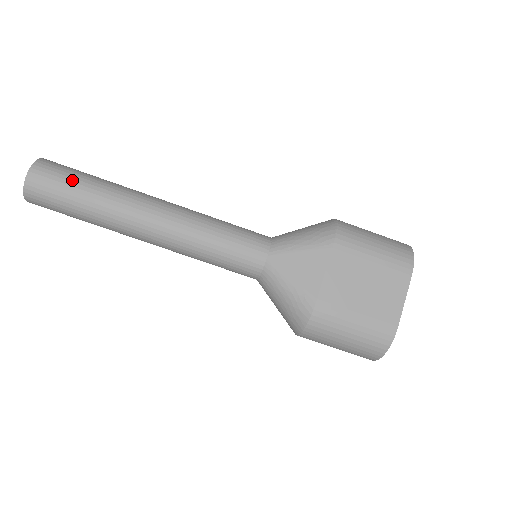
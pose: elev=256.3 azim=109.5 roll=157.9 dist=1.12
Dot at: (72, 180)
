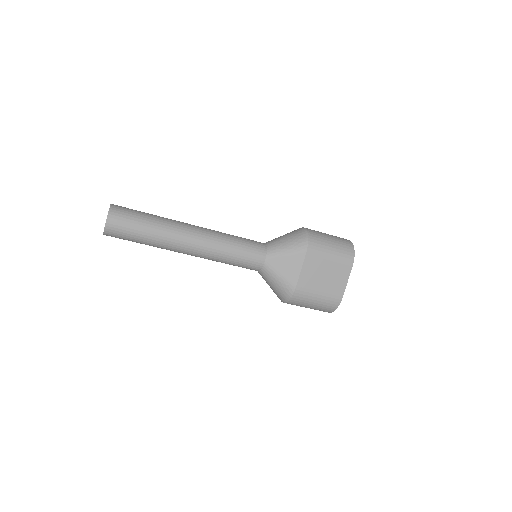
Dot at: (136, 223)
